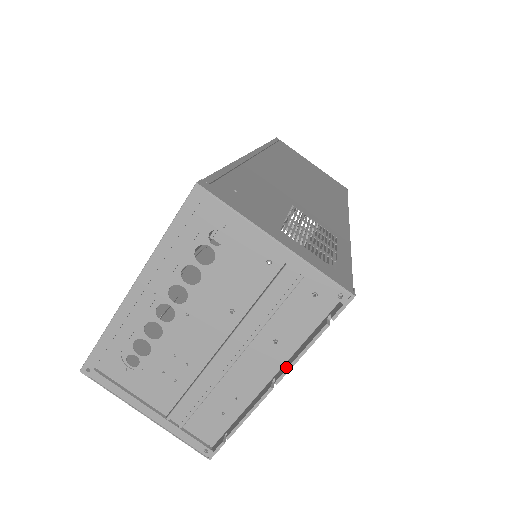
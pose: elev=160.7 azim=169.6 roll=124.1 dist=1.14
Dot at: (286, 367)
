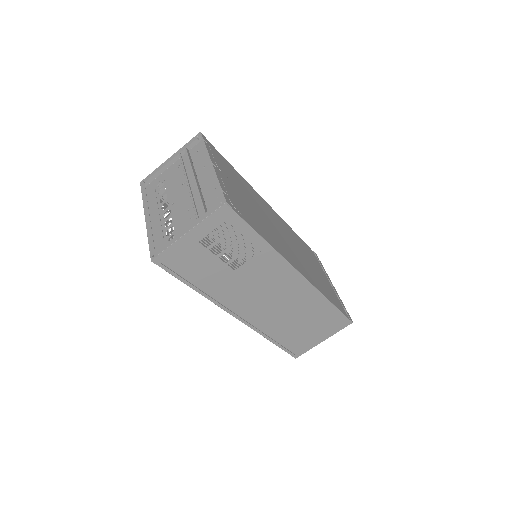
Dot at: (209, 159)
